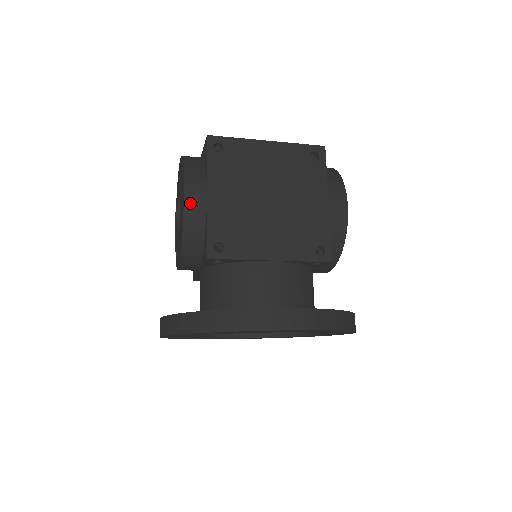
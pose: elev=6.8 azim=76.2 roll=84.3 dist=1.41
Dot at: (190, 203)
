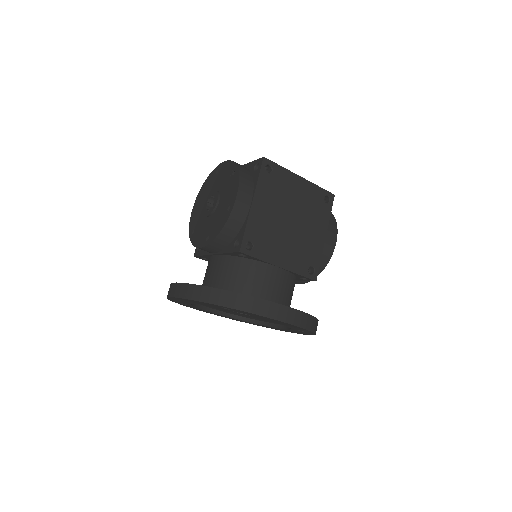
Dot at: (239, 205)
